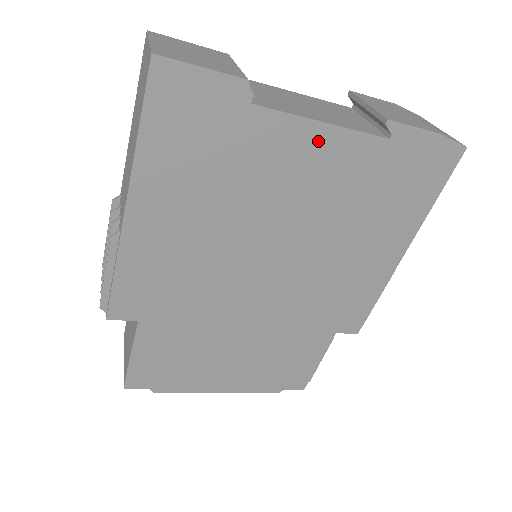
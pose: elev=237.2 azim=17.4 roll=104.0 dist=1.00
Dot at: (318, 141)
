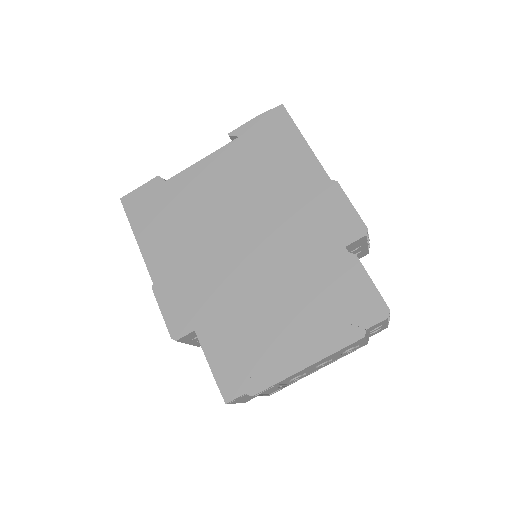
Dot at: (206, 167)
